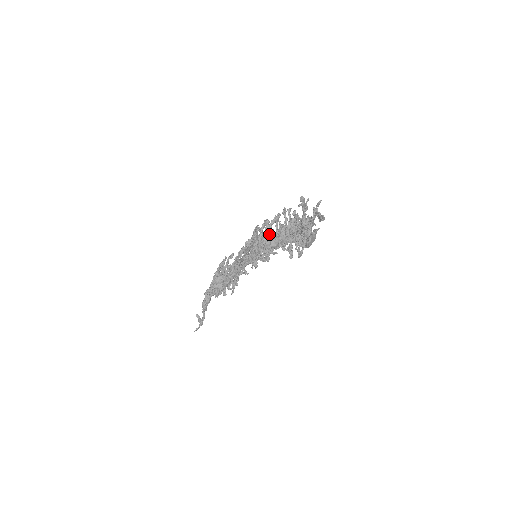
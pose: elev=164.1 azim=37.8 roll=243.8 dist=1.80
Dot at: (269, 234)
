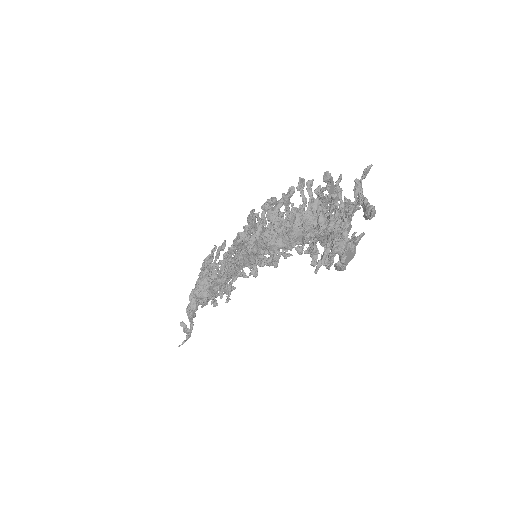
Dot at: (273, 227)
